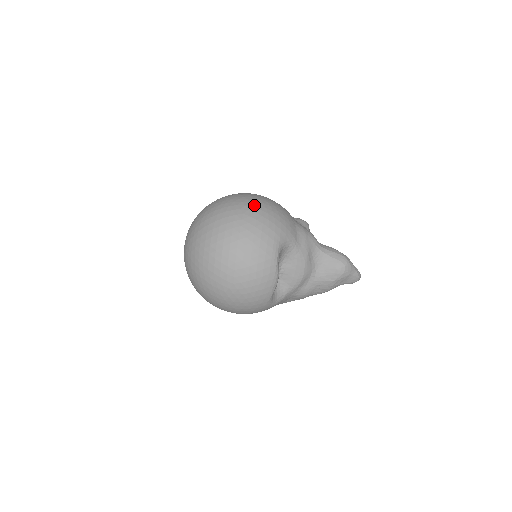
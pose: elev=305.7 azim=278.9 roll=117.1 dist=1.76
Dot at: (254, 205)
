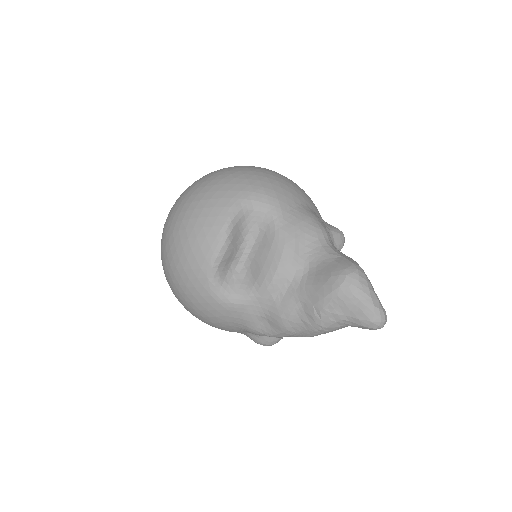
Dot at: (257, 167)
